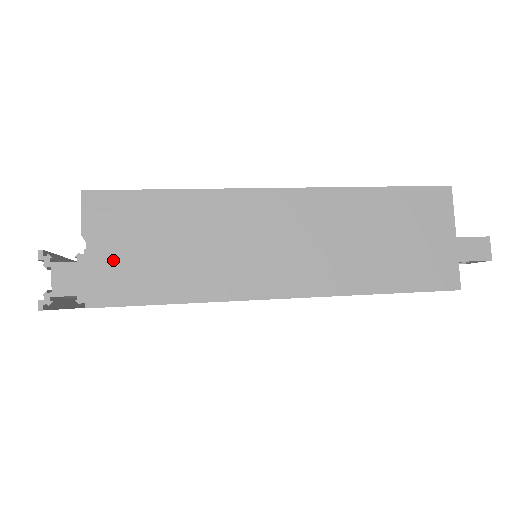
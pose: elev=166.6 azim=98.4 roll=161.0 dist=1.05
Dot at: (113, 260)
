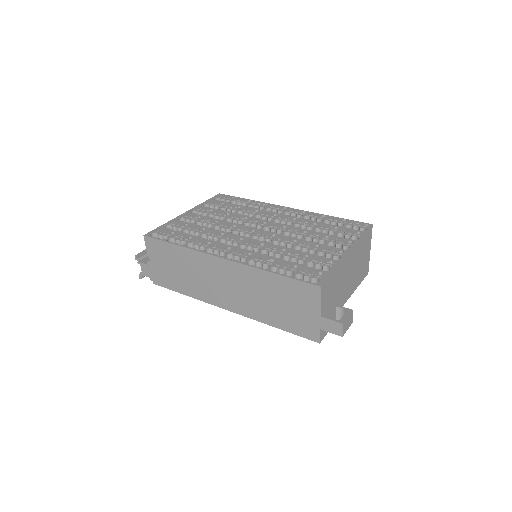
Dot at: (159, 269)
